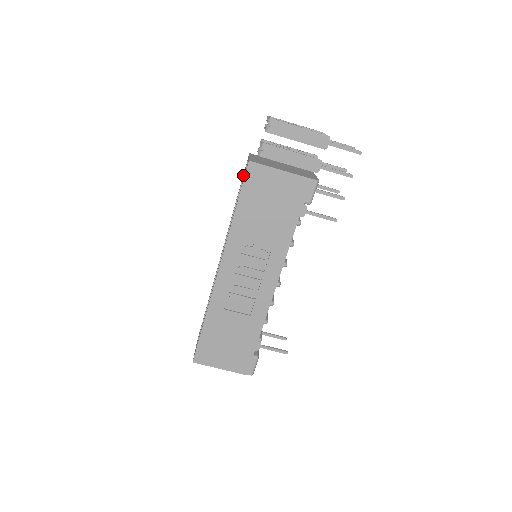
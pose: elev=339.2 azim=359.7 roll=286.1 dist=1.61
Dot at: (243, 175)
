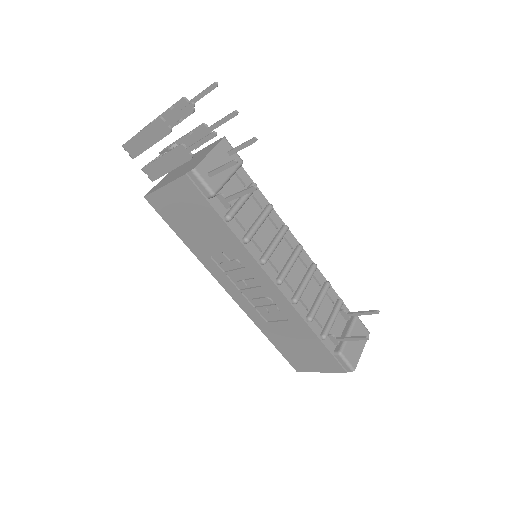
Dot at: occluded
